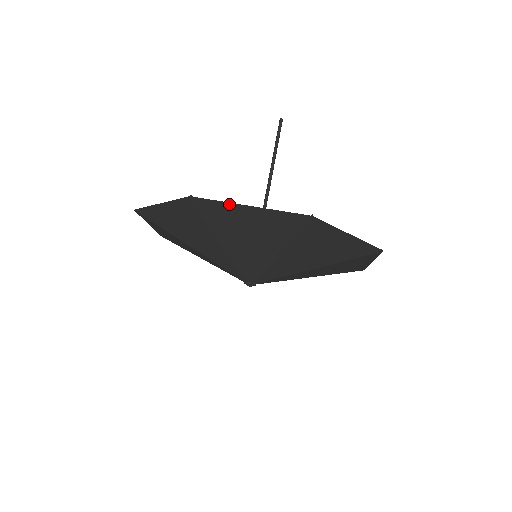
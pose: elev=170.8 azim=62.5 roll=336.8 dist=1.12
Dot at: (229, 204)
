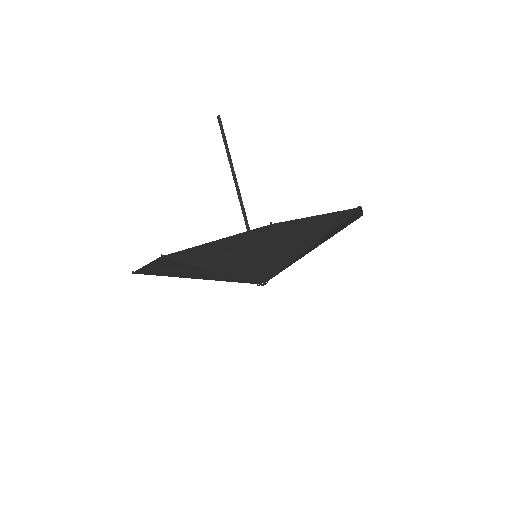
Dot at: (142, 269)
